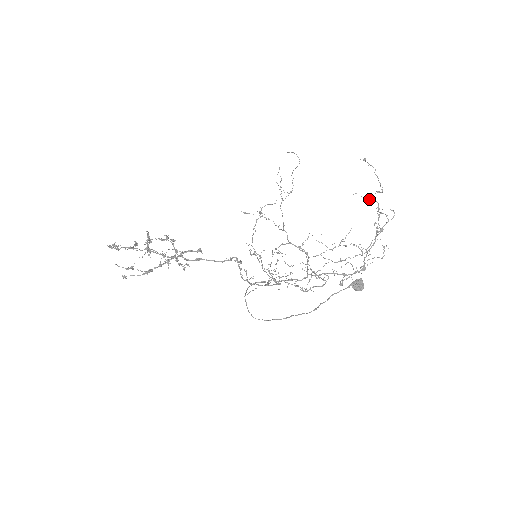
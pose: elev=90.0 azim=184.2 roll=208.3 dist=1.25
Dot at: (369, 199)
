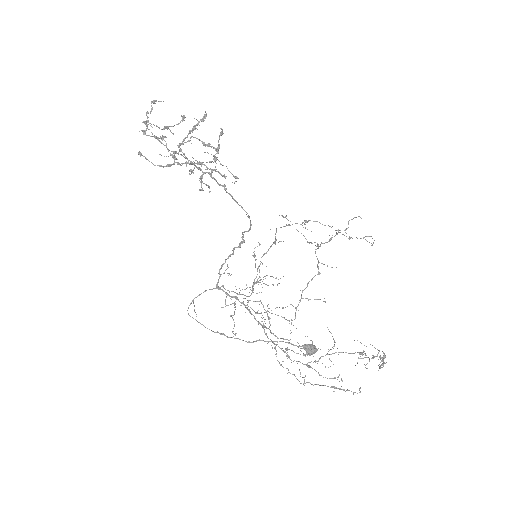
Dot at: (374, 347)
